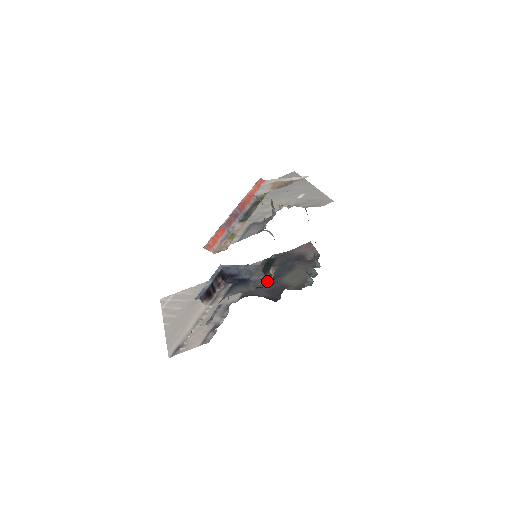
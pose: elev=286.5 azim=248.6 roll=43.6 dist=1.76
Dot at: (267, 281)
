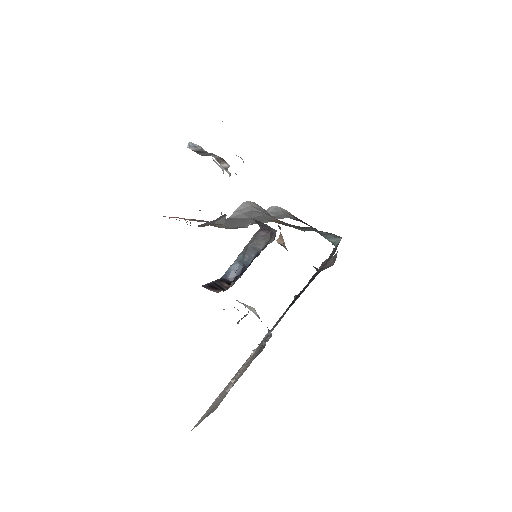
Dot at: occluded
